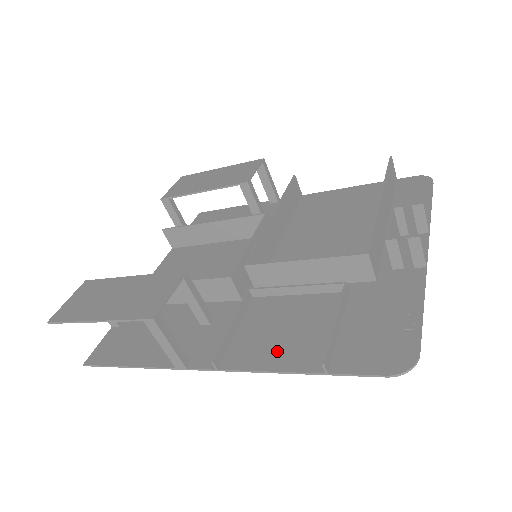
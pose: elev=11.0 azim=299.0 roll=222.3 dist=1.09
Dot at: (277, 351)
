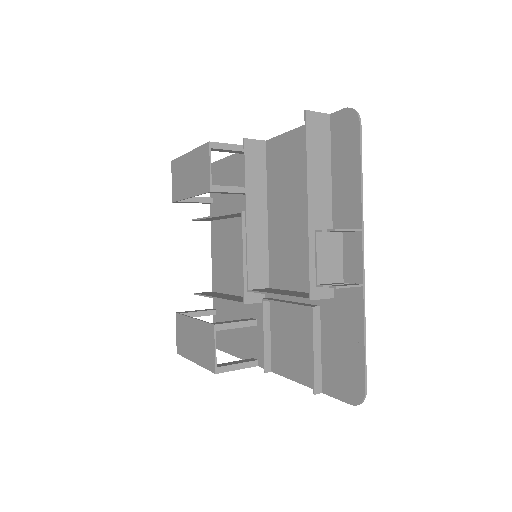
Dot at: (294, 364)
